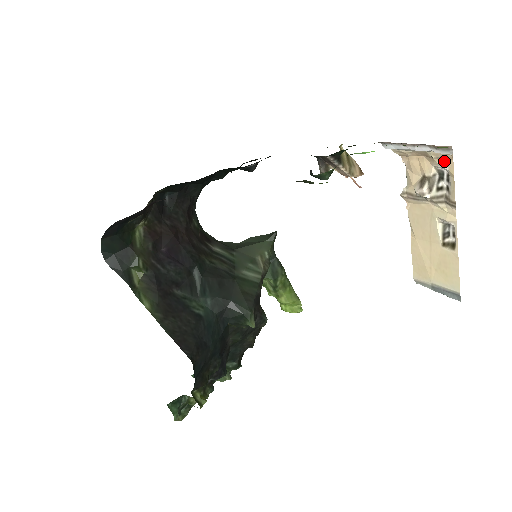
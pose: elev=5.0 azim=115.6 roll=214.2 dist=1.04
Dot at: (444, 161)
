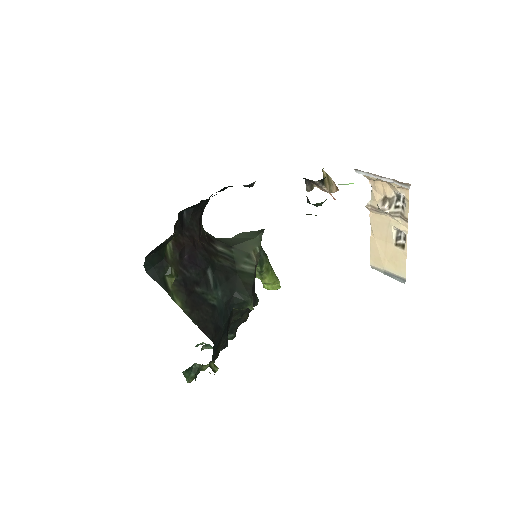
Dot at: (402, 190)
